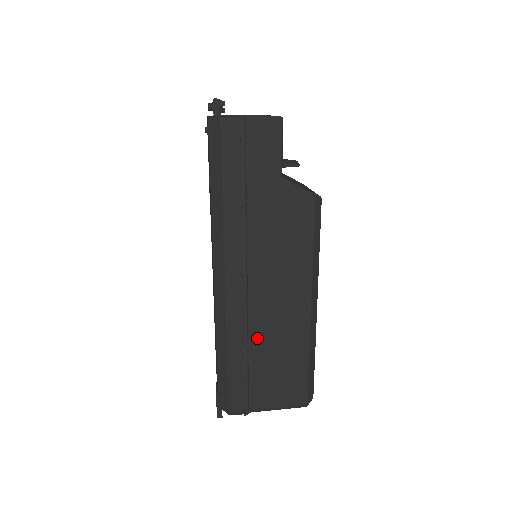
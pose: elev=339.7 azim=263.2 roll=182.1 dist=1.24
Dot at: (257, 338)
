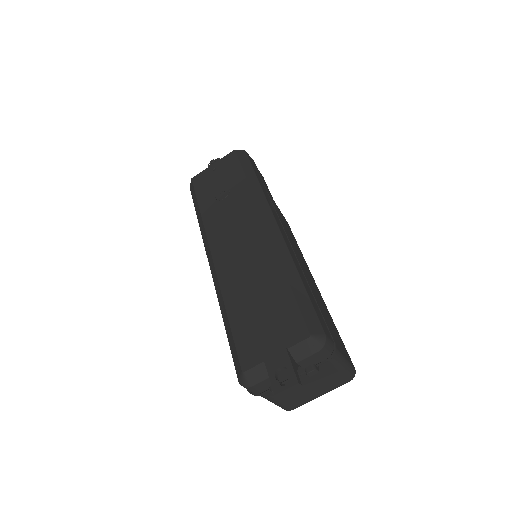
Dot at: occluded
